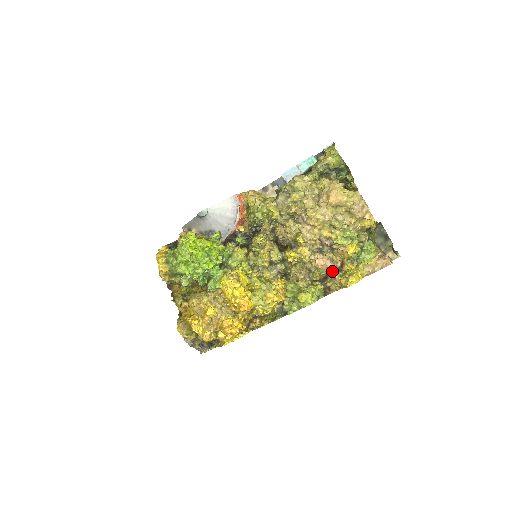
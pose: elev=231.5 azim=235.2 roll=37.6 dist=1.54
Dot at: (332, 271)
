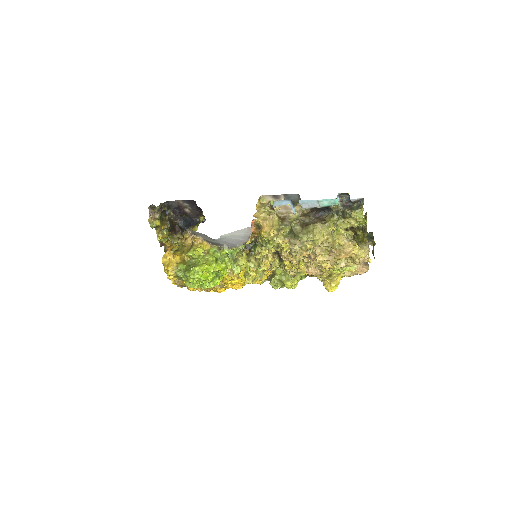
Dot at: occluded
